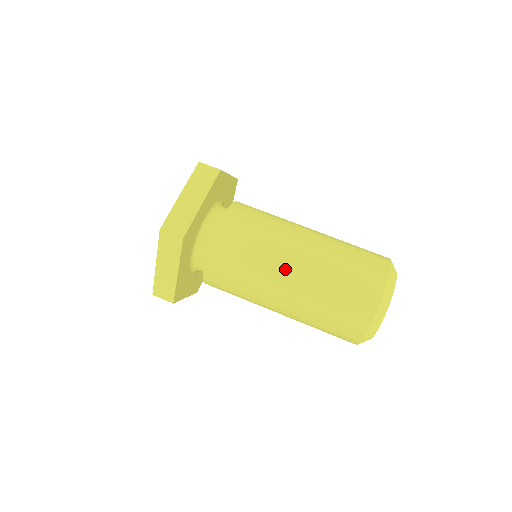
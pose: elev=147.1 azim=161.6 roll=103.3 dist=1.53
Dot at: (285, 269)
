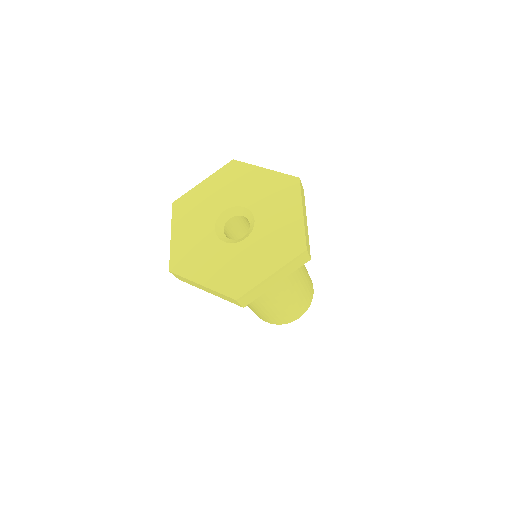
Dot at: (269, 303)
